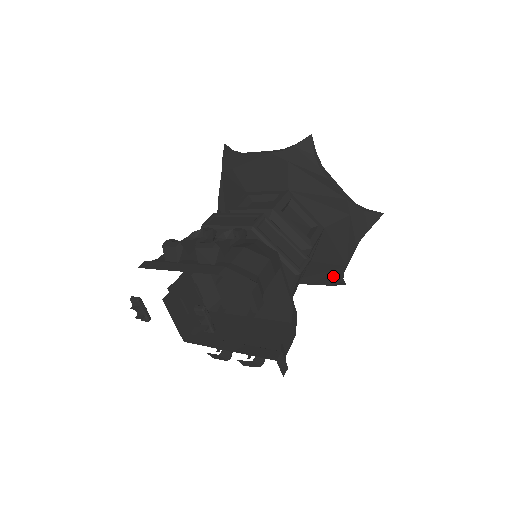
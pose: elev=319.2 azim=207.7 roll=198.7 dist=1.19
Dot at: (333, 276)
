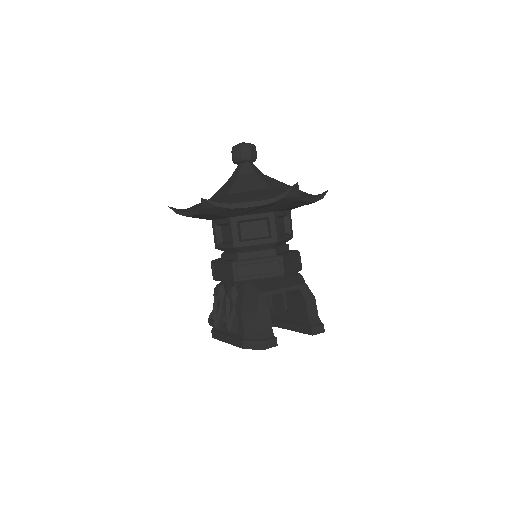
Dot at: occluded
